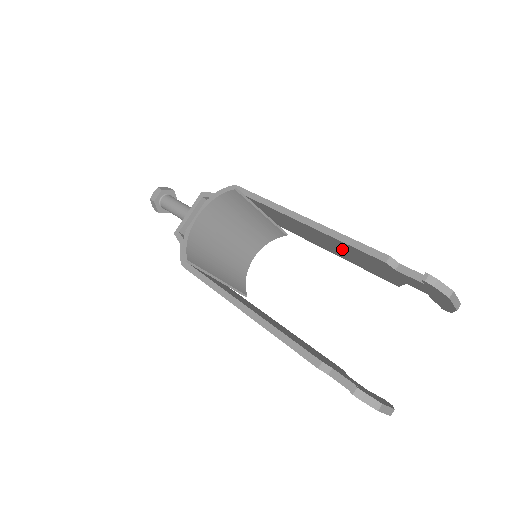
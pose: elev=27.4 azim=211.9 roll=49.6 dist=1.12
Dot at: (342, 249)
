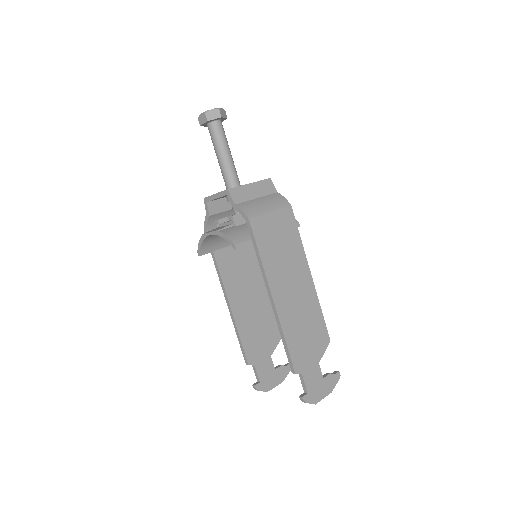
Dot at: (295, 320)
